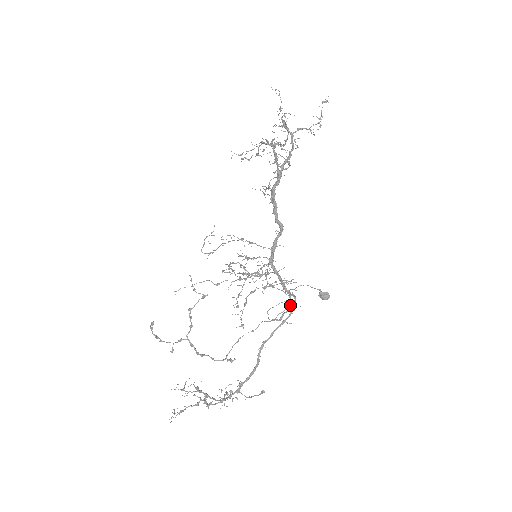
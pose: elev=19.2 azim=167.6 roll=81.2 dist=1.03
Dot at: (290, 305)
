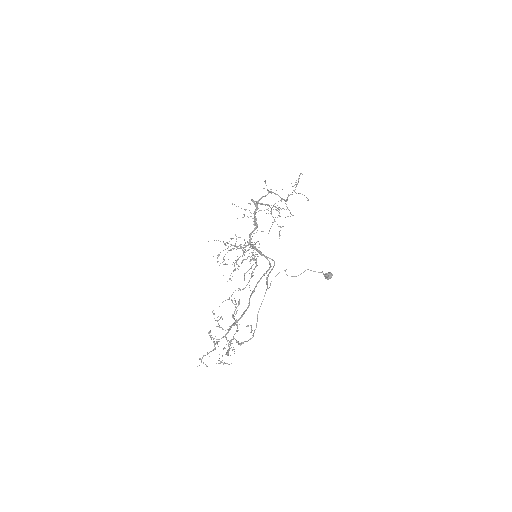
Dot at: occluded
